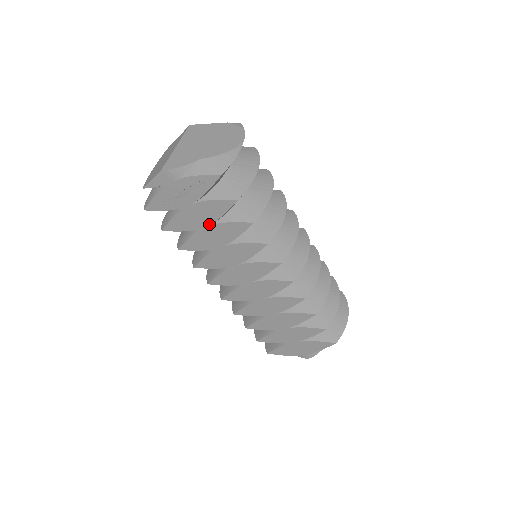
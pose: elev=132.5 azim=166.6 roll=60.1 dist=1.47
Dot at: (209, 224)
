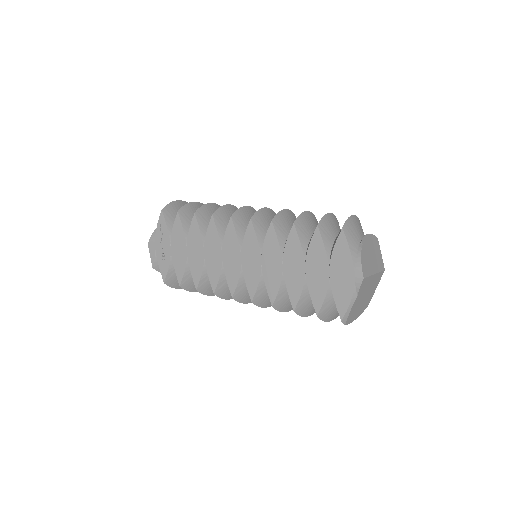
Dot at: (186, 246)
